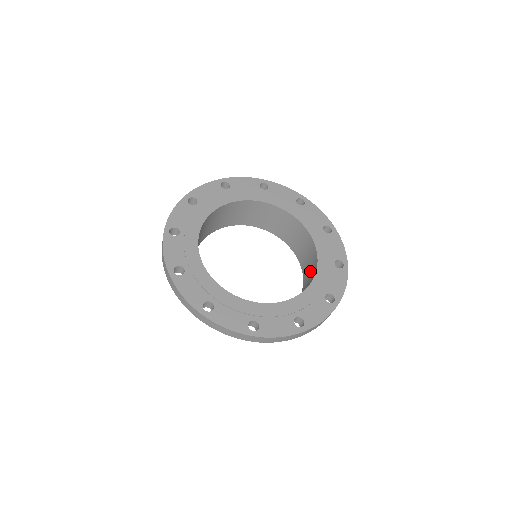
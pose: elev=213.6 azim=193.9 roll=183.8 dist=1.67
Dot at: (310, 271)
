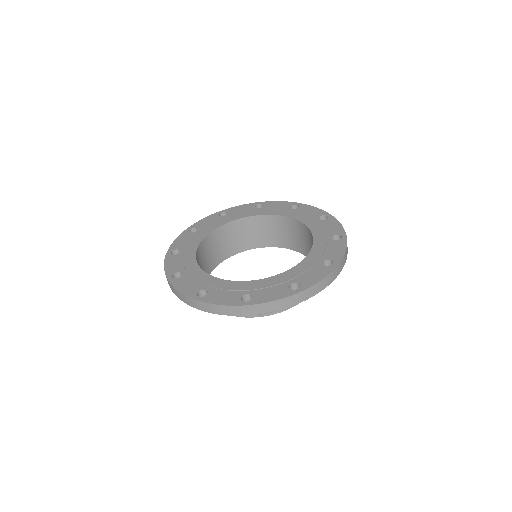
Dot at: (306, 241)
